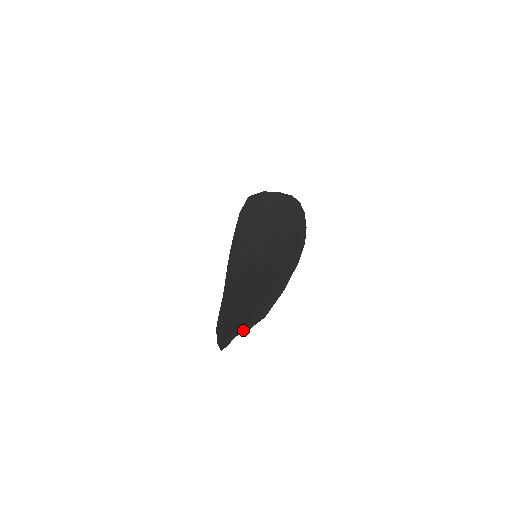
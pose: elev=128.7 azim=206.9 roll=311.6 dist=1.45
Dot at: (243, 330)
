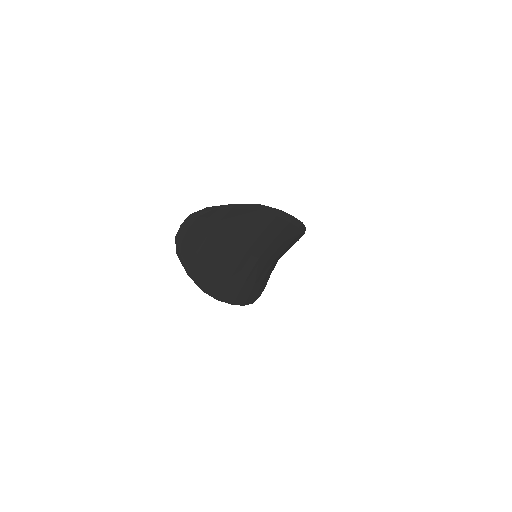
Dot at: (188, 219)
